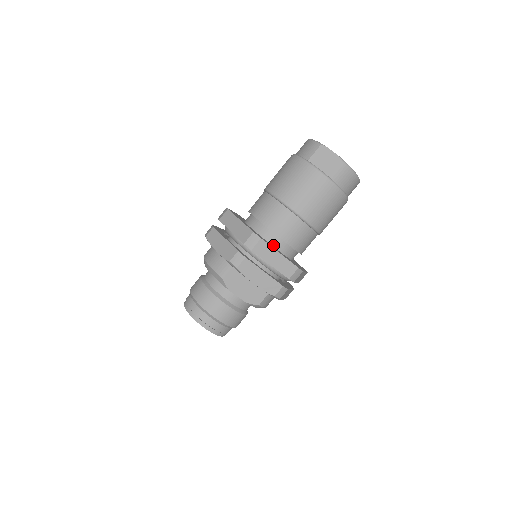
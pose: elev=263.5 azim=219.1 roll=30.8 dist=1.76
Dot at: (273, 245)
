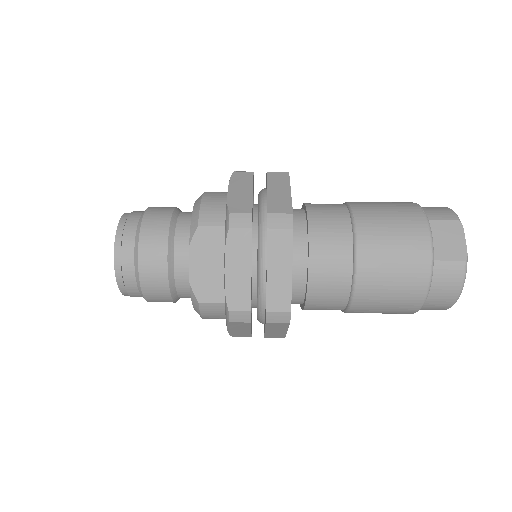
Dot at: occluded
